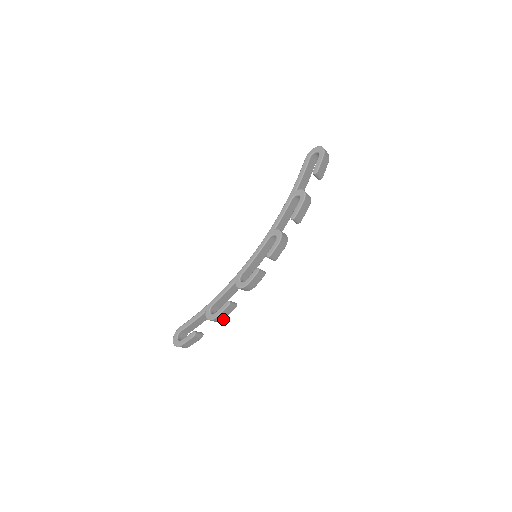
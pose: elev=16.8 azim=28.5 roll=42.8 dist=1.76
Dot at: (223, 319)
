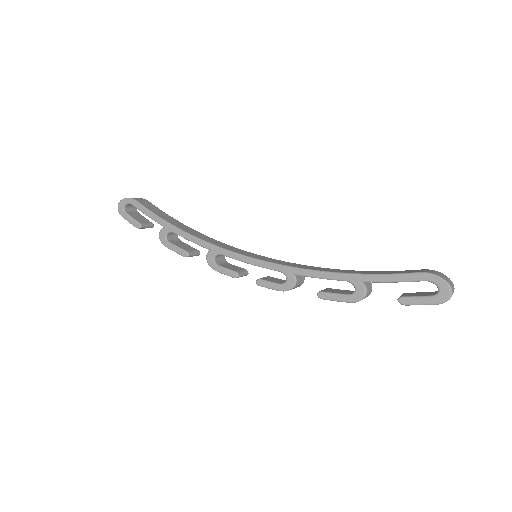
Dot at: occluded
